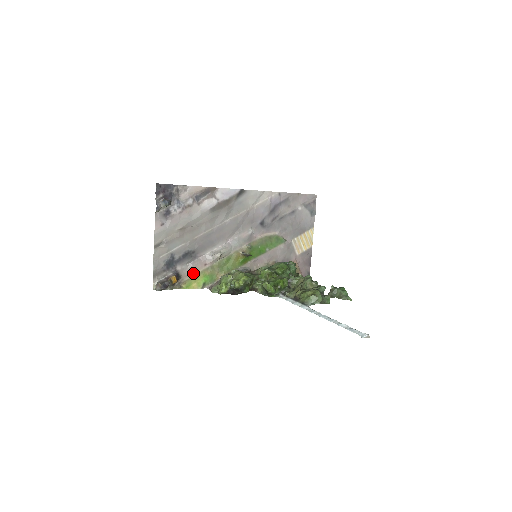
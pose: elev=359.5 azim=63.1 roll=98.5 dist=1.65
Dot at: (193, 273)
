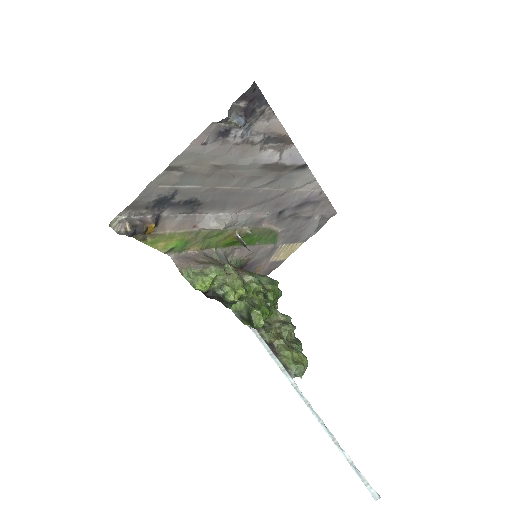
Dot at: (173, 229)
